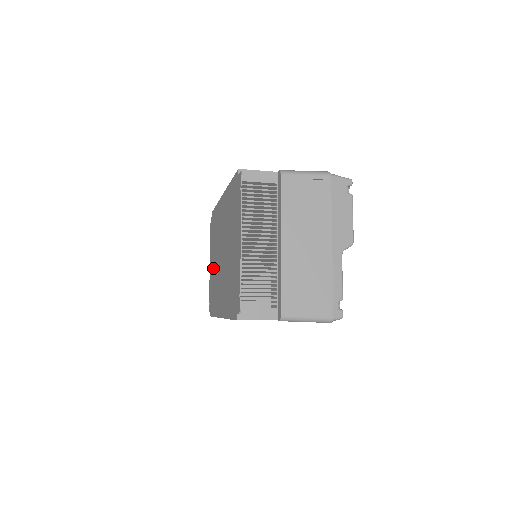
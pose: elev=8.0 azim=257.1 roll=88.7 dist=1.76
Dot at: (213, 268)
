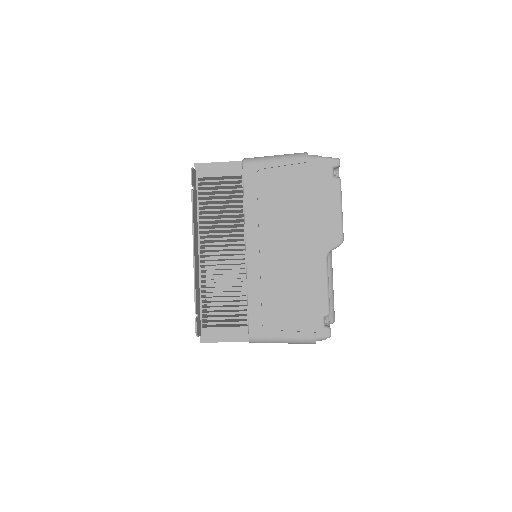
Dot at: occluded
